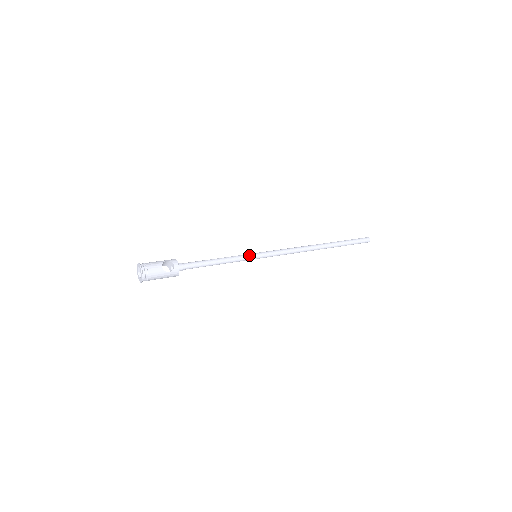
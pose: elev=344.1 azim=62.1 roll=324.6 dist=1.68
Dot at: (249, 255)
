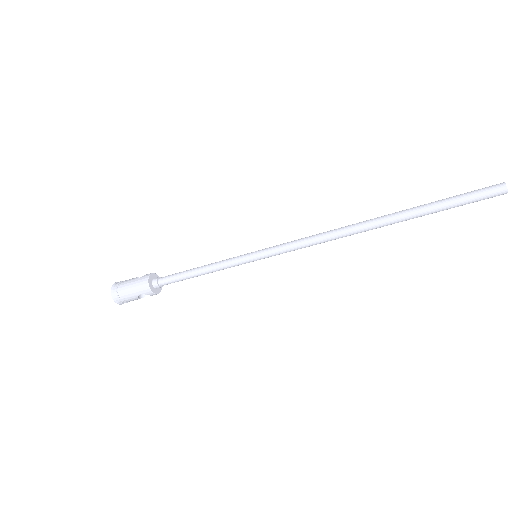
Dot at: (244, 255)
